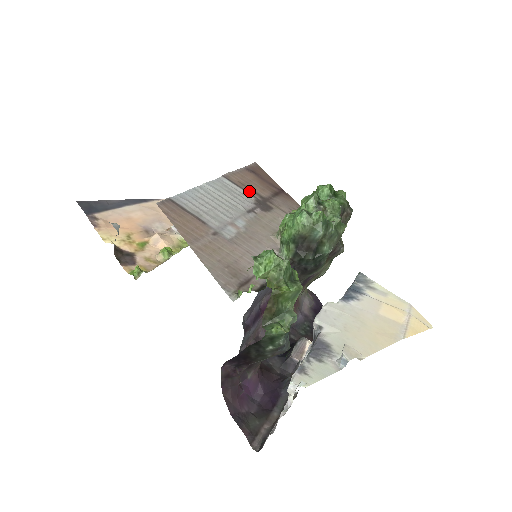
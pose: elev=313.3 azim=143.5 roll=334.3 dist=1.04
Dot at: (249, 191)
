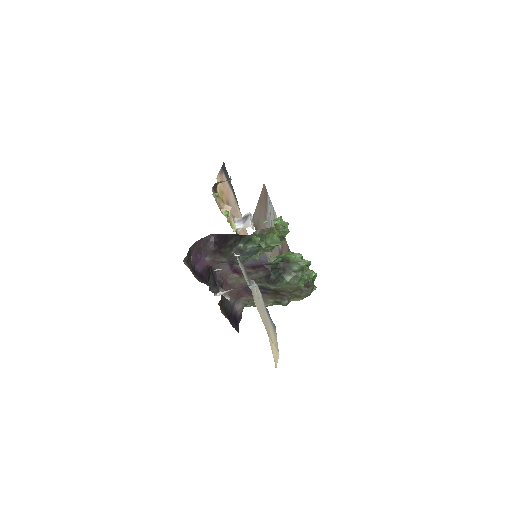
Dot at: (282, 246)
